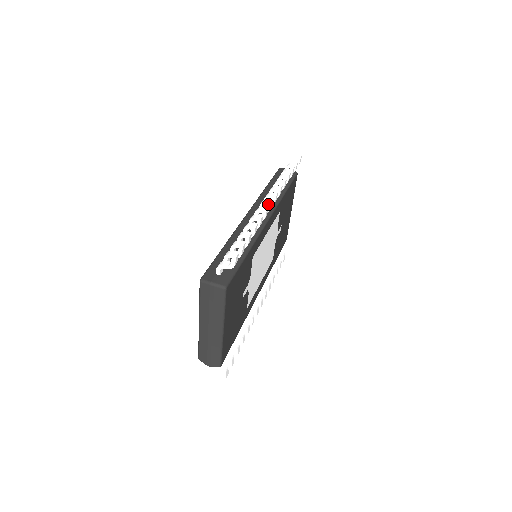
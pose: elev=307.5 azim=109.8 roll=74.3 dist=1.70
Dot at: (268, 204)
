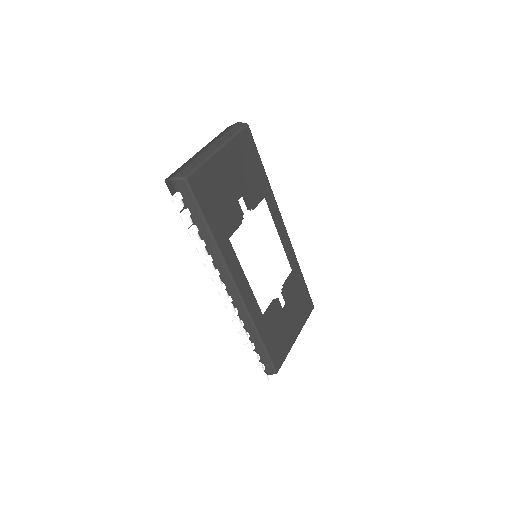
Dot at: (291, 206)
